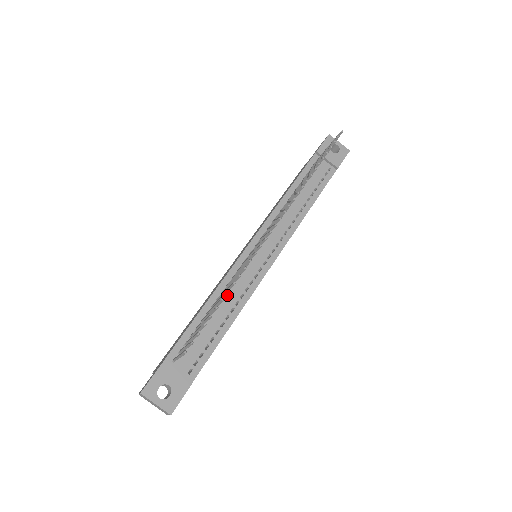
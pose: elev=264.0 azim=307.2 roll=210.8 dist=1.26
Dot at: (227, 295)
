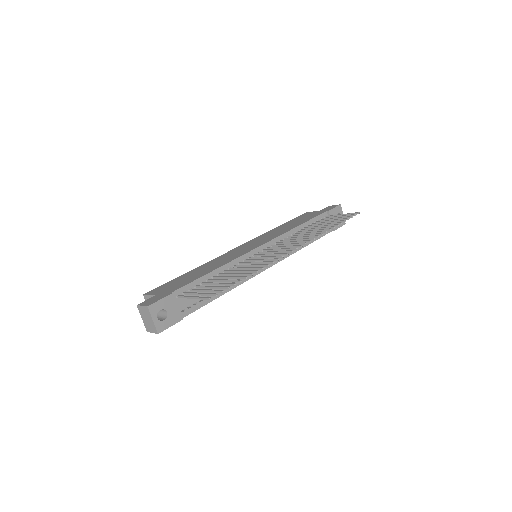
Dot at: occluded
